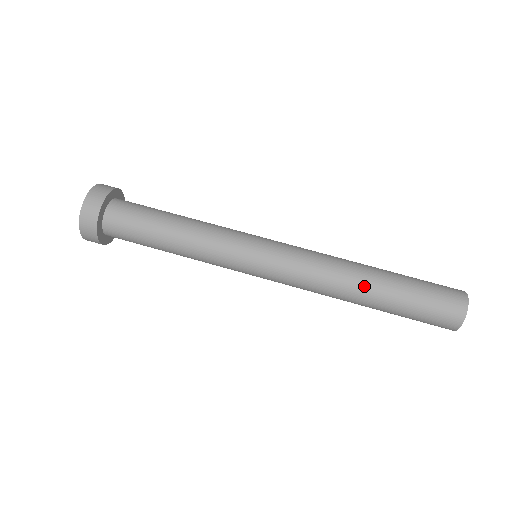
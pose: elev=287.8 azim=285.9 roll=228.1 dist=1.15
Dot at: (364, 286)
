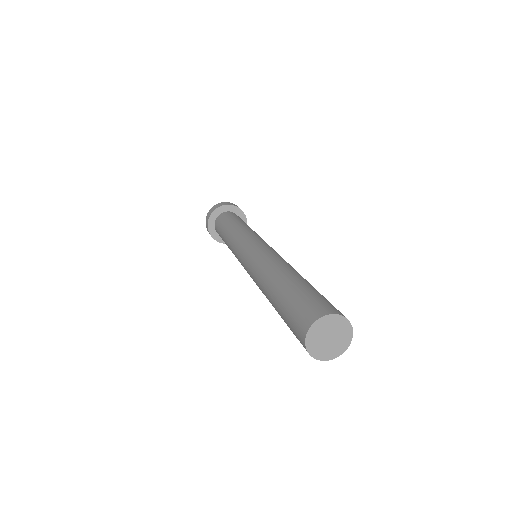
Dot at: (276, 276)
